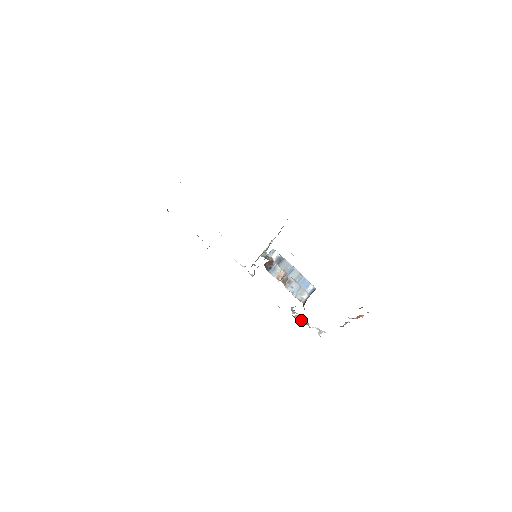
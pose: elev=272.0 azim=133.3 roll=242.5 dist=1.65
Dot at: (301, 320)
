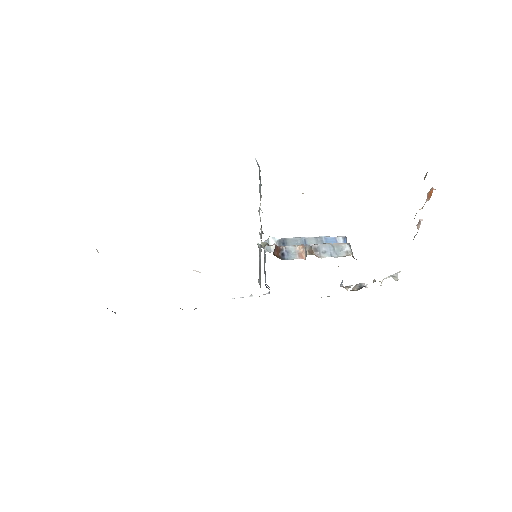
Dot at: (363, 286)
